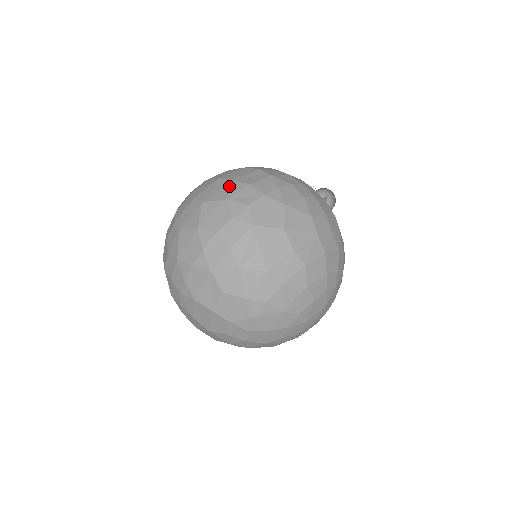
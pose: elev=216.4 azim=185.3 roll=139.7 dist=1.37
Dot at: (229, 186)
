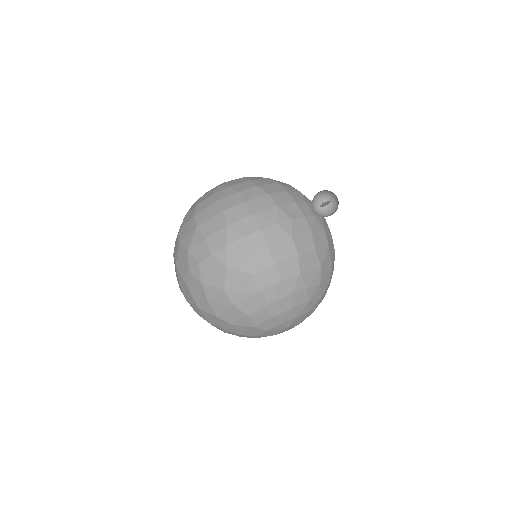
Dot at: (193, 234)
